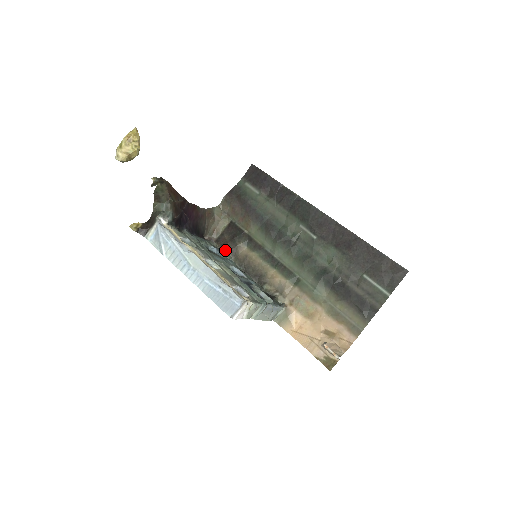
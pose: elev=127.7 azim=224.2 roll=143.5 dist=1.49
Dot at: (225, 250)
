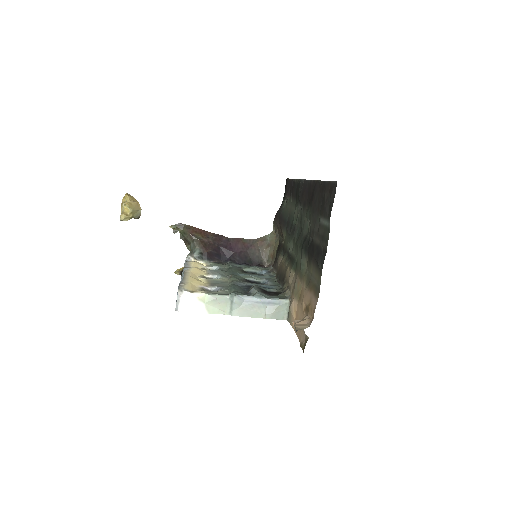
Dot at: (273, 269)
